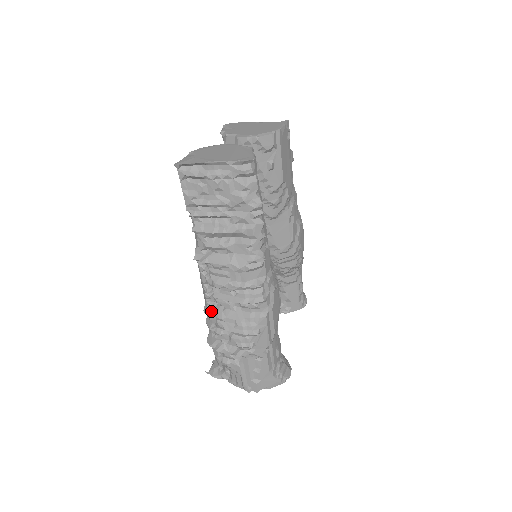
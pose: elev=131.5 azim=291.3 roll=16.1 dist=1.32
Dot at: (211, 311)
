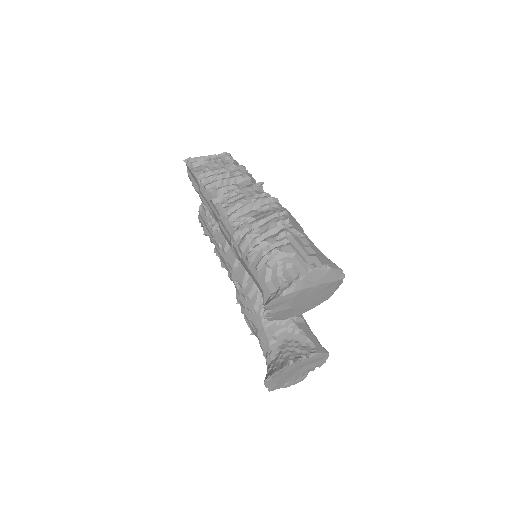
Dot at: occluded
